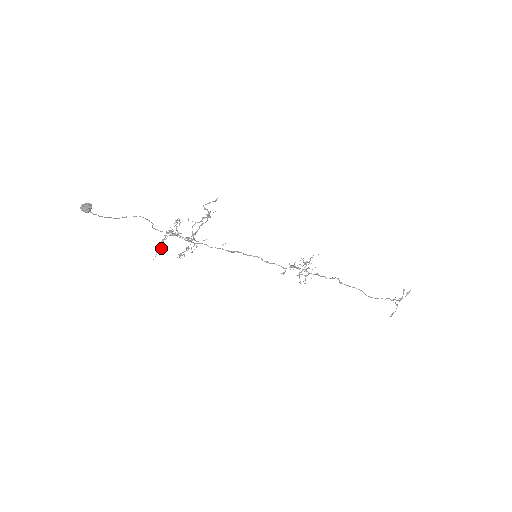
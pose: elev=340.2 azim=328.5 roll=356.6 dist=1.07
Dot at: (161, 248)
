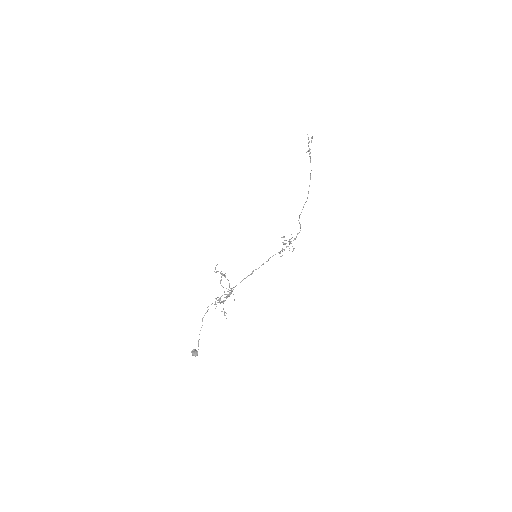
Dot at: occluded
